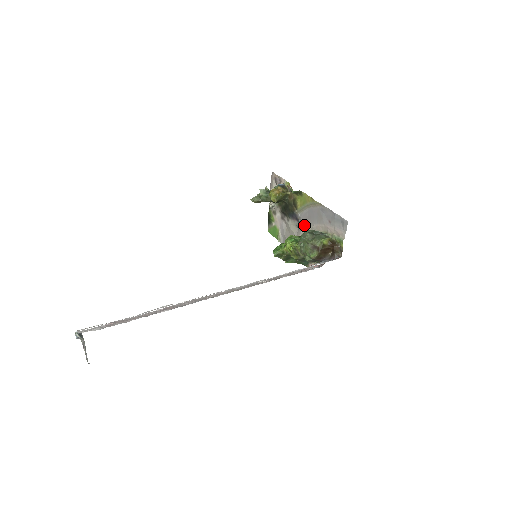
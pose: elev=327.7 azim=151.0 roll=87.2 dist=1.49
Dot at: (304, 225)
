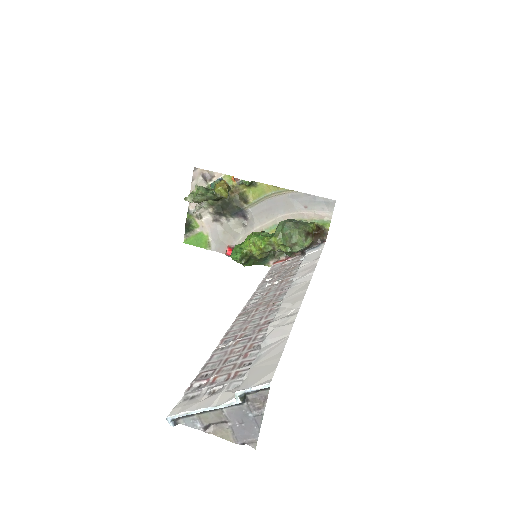
Dot at: (259, 220)
